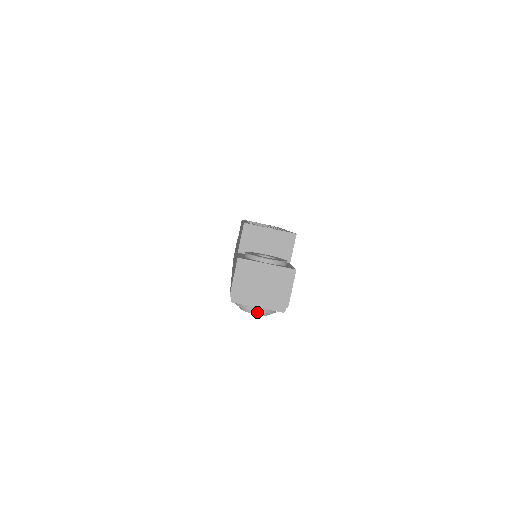
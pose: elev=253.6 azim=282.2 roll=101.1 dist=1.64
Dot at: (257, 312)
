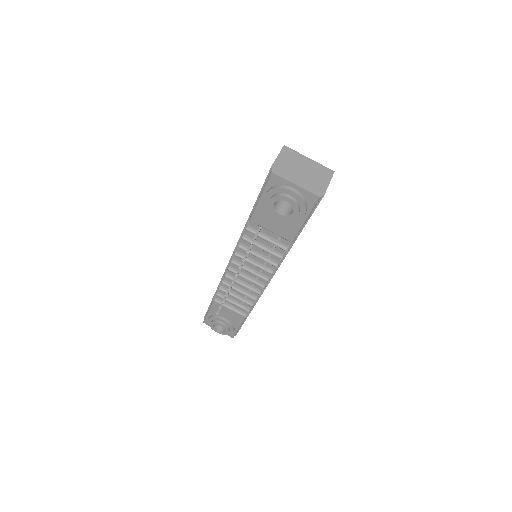
Dot at: (291, 197)
